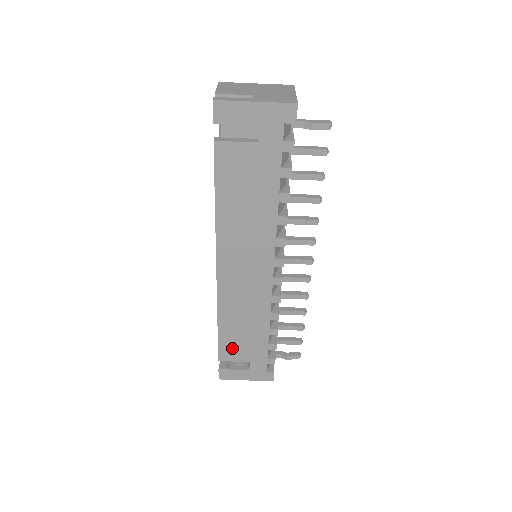
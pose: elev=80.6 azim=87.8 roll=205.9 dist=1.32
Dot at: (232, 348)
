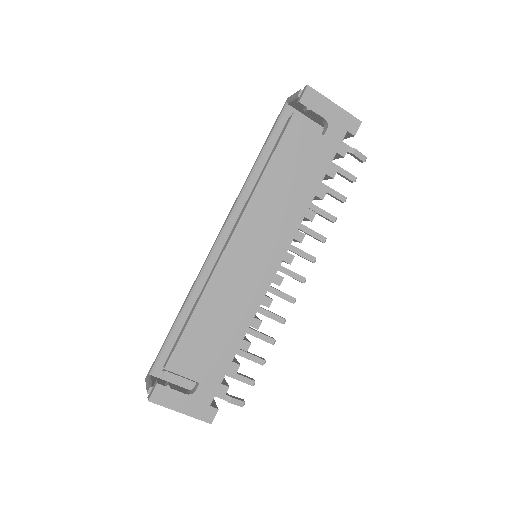
Dot at: (190, 354)
